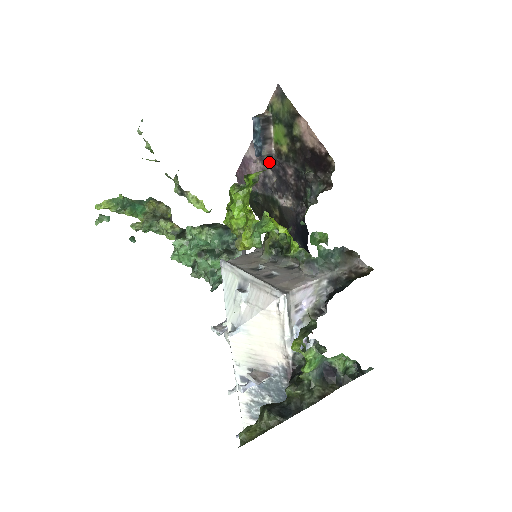
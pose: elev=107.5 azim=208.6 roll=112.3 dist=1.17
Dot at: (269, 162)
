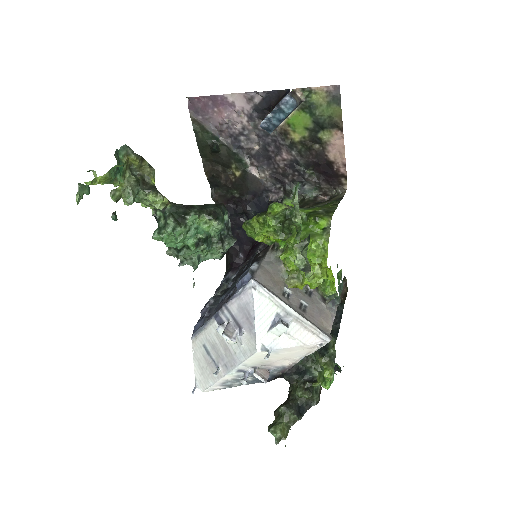
Dot at: (260, 128)
